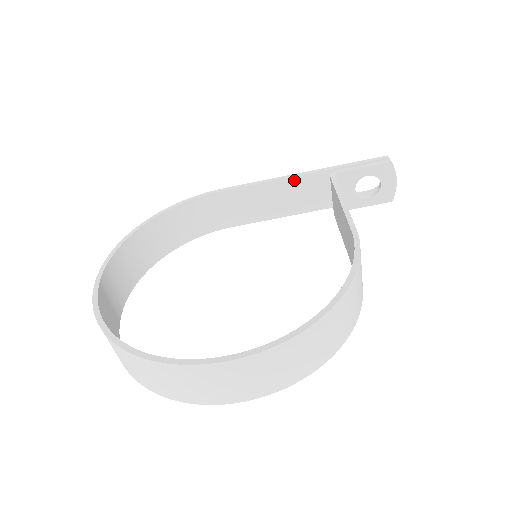
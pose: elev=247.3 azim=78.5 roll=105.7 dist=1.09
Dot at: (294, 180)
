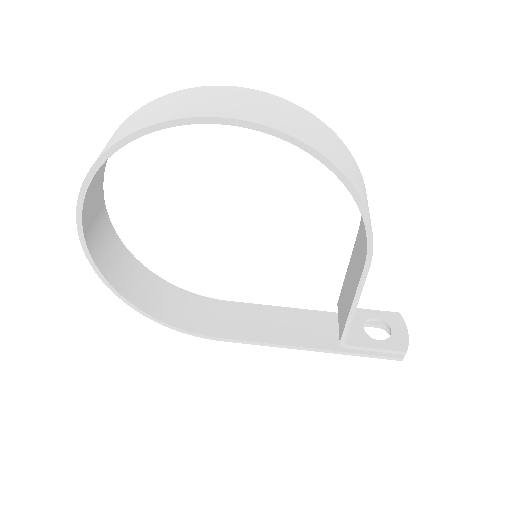
Dot at: (300, 312)
